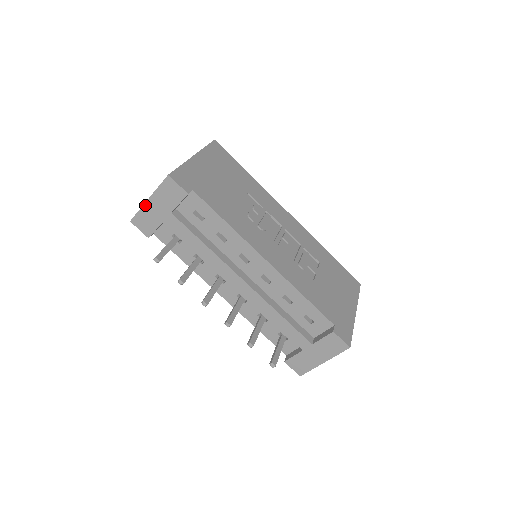
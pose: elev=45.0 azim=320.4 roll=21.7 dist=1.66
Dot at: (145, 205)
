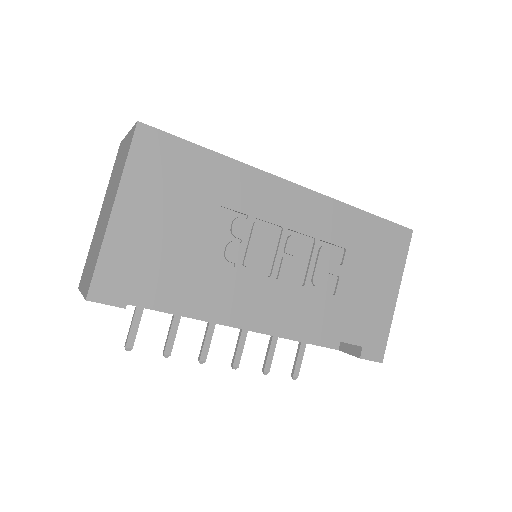
Dot at: occluded
